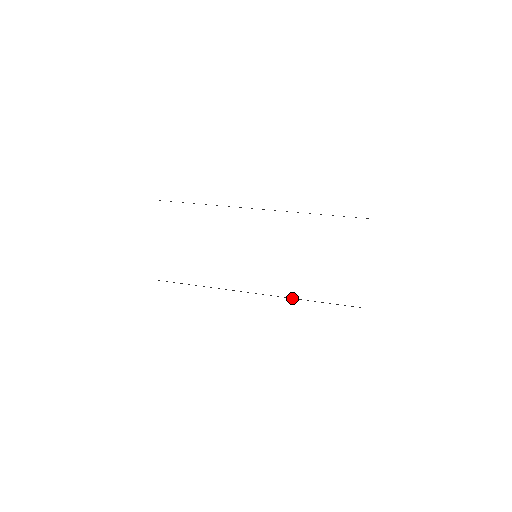
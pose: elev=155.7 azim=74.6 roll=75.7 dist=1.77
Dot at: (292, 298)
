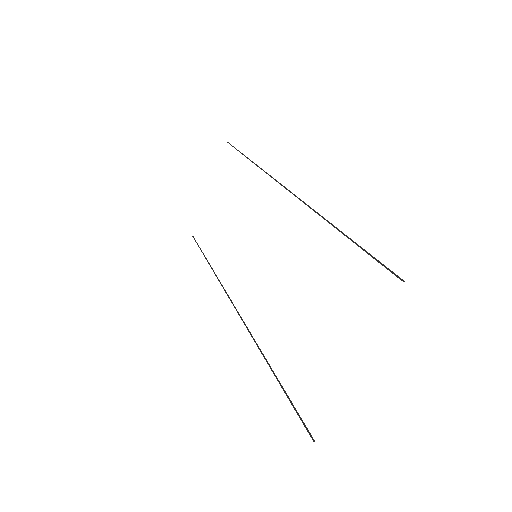
Dot at: occluded
